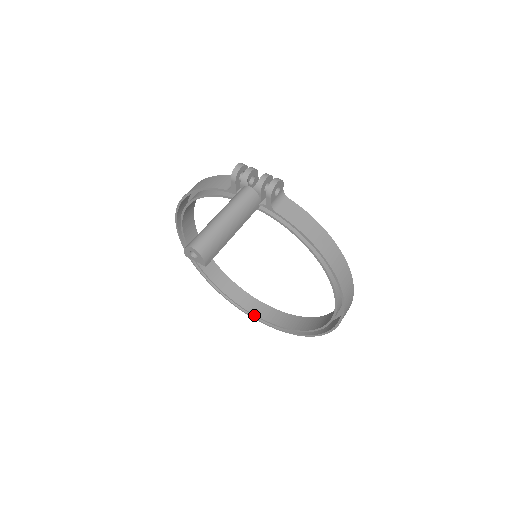
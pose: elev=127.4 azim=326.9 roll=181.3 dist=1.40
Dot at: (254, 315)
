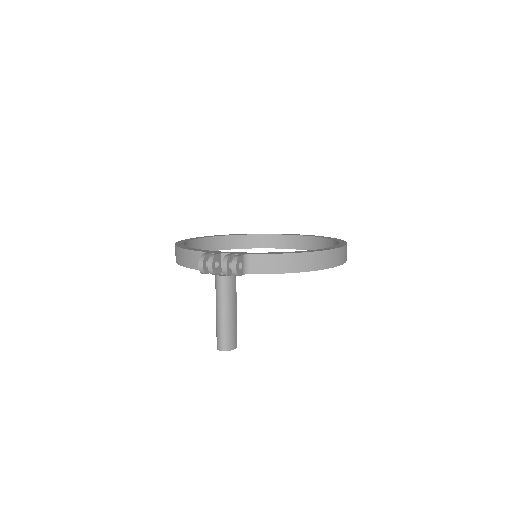
Dot at: occluded
